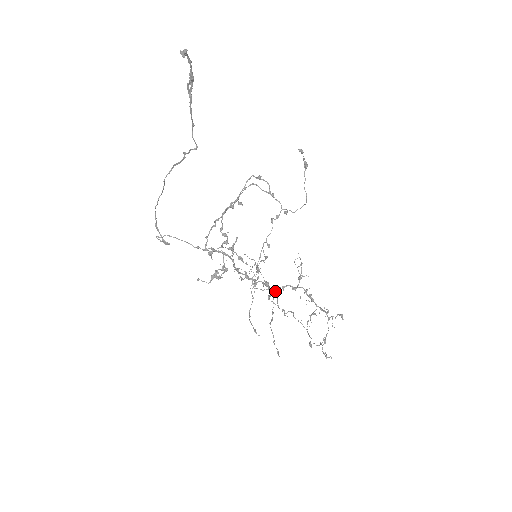
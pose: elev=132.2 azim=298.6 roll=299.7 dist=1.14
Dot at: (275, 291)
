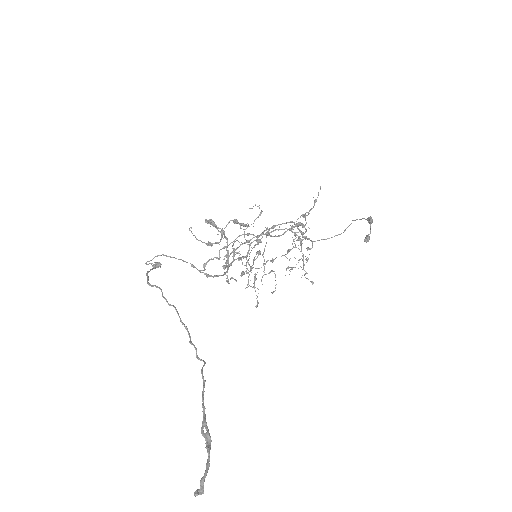
Dot at: (269, 234)
